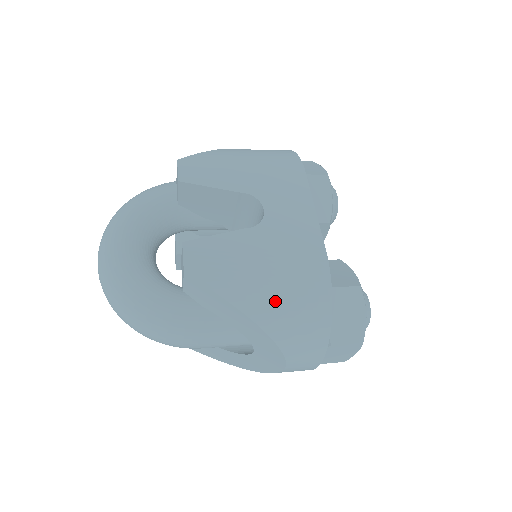
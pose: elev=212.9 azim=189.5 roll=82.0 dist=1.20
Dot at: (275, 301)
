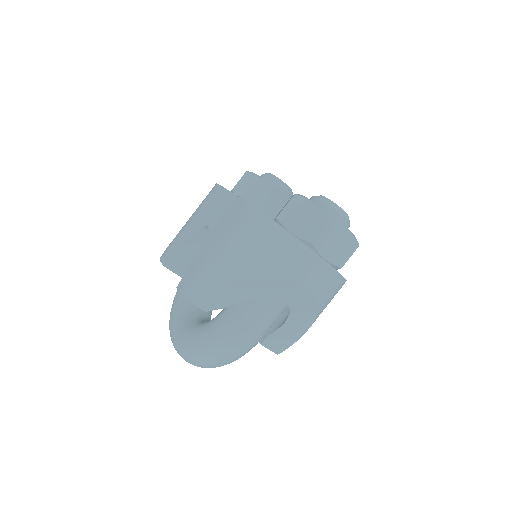
Dot at: (241, 258)
